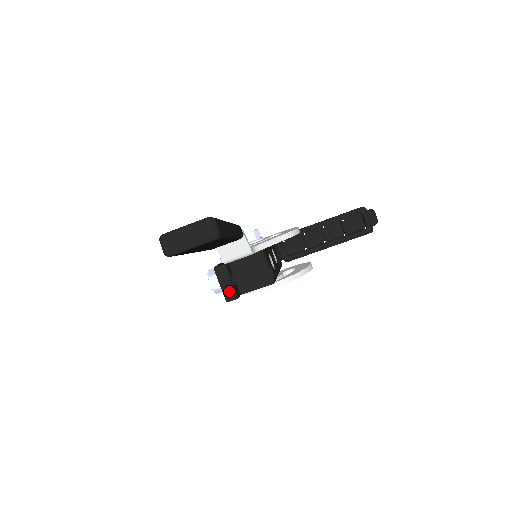
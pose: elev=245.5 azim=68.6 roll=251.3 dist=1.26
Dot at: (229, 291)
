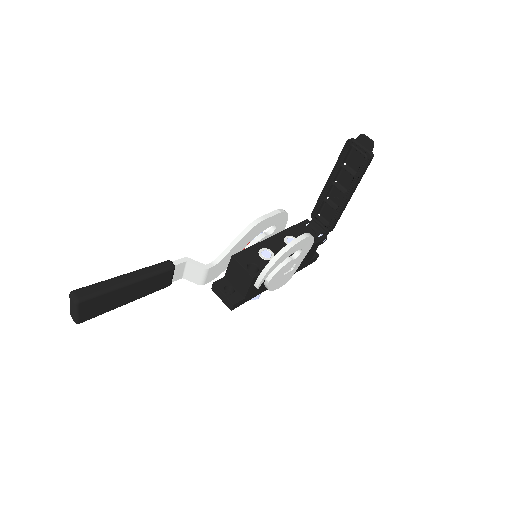
Dot at: (226, 301)
